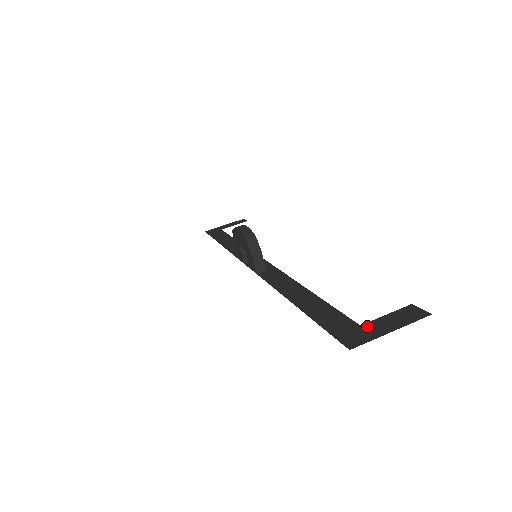
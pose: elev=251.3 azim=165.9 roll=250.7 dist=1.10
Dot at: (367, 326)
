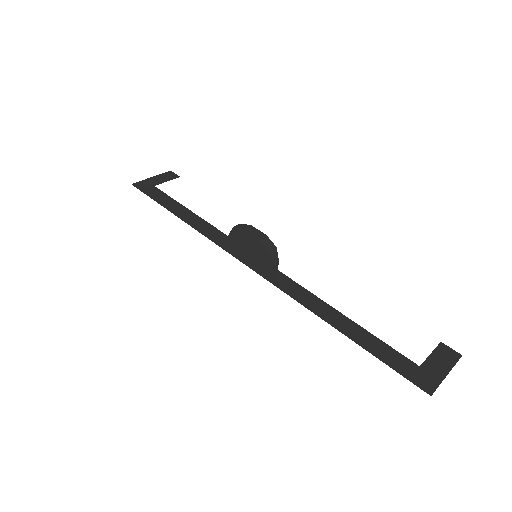
Dot at: (426, 368)
